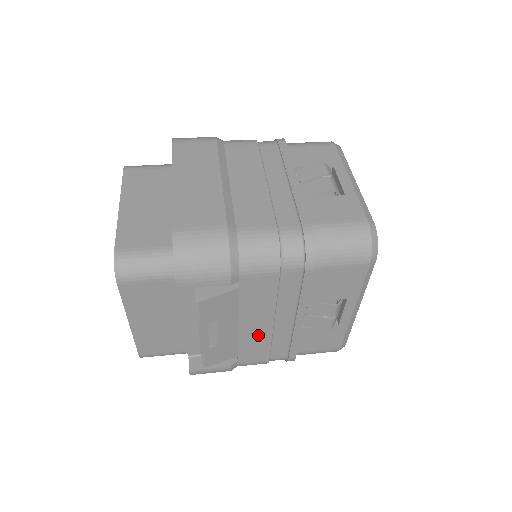
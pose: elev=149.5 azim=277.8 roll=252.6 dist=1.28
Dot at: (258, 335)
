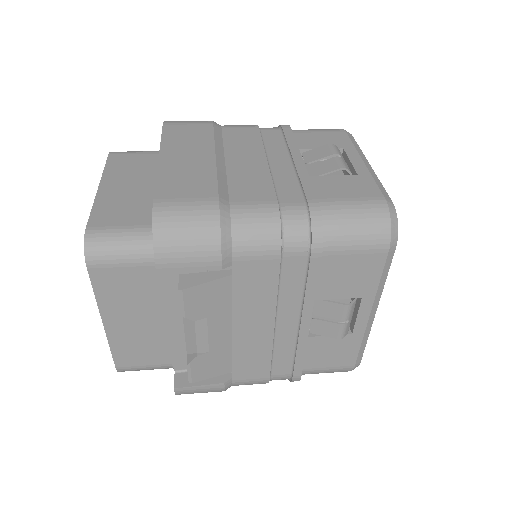
Dot at: (256, 343)
